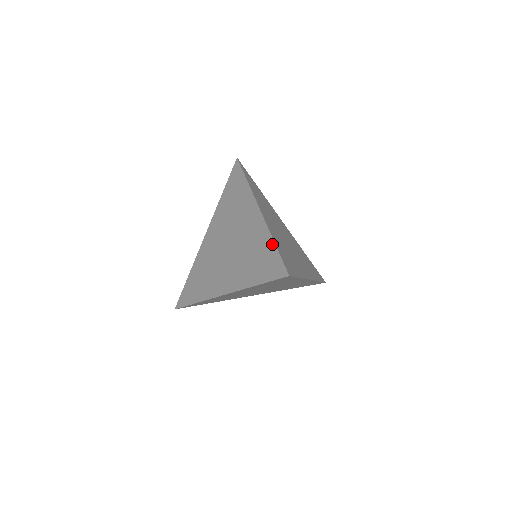
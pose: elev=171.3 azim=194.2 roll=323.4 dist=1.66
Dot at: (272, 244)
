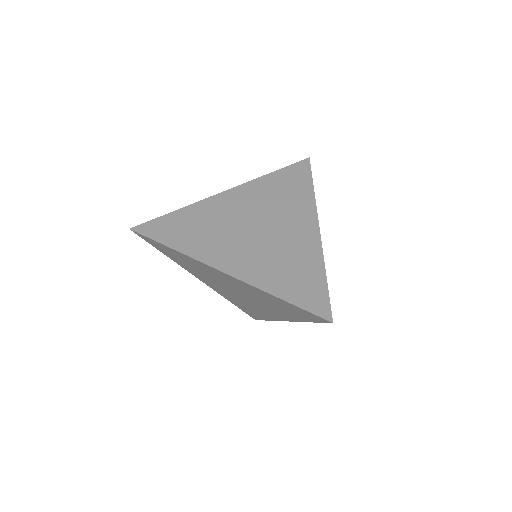
Dot at: (323, 275)
